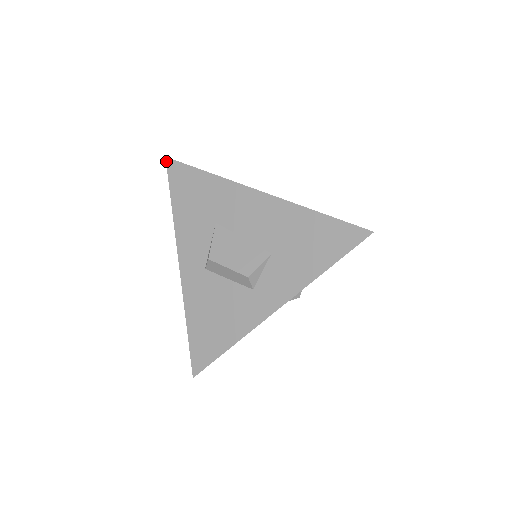
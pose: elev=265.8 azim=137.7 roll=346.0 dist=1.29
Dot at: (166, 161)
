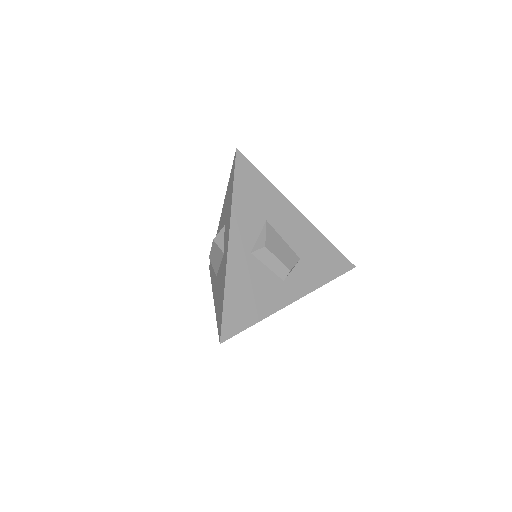
Dot at: (236, 152)
